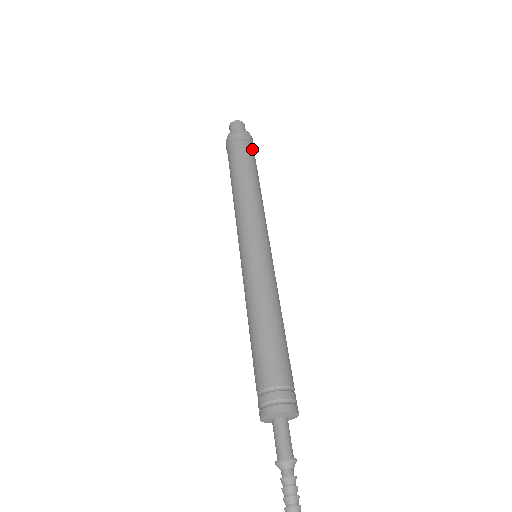
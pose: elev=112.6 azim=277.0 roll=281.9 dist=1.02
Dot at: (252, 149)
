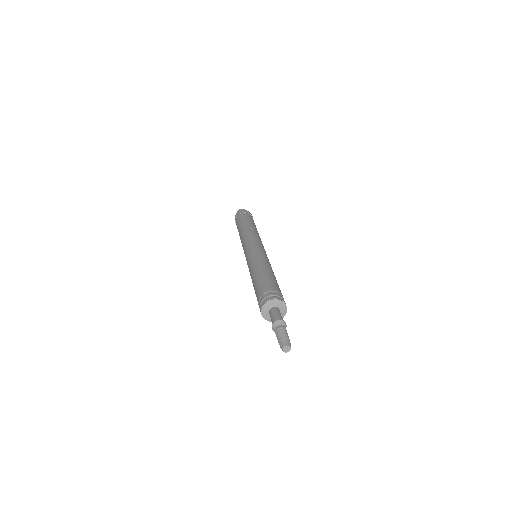
Dot at: occluded
